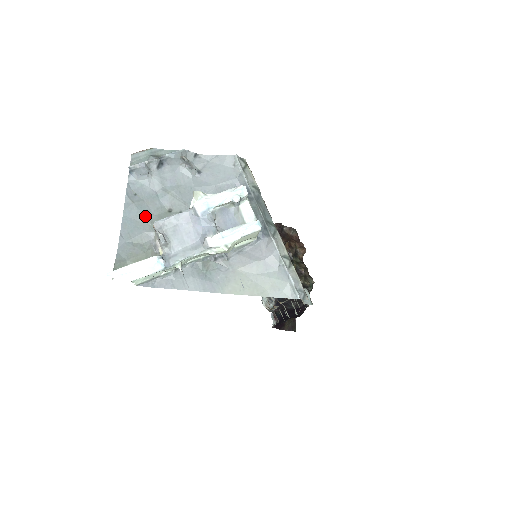
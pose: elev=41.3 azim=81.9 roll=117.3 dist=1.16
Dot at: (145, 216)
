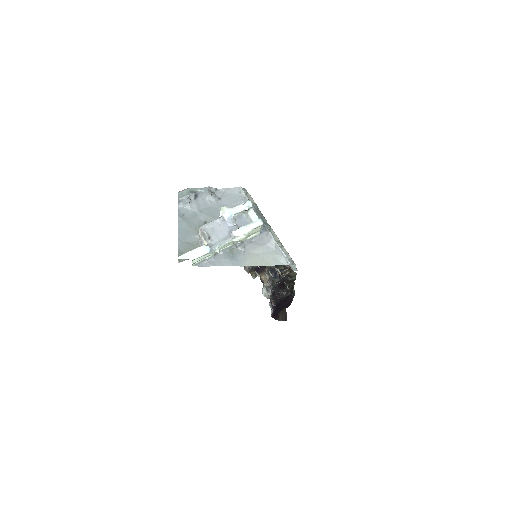
Dot at: (191, 227)
